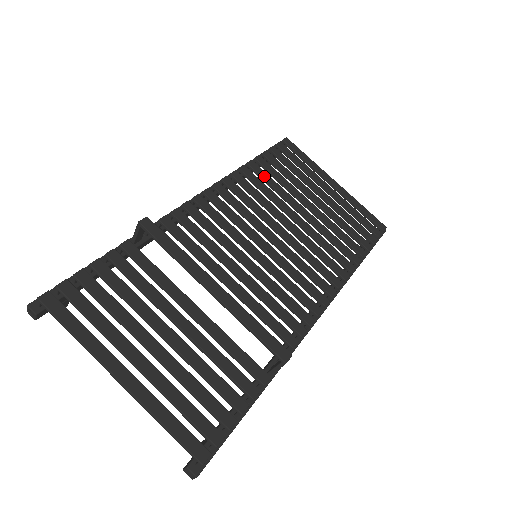
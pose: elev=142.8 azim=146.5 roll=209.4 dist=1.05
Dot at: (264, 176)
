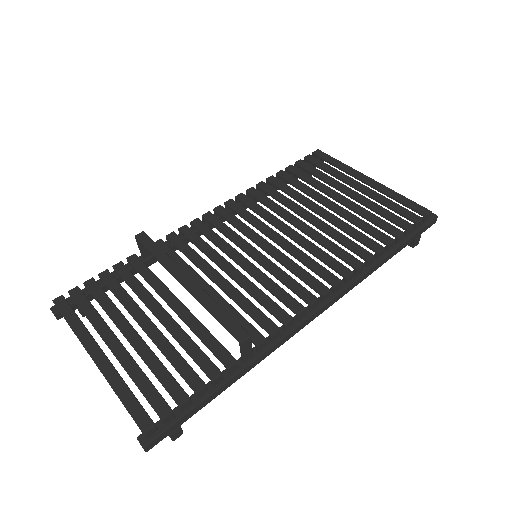
Dot at: (282, 186)
